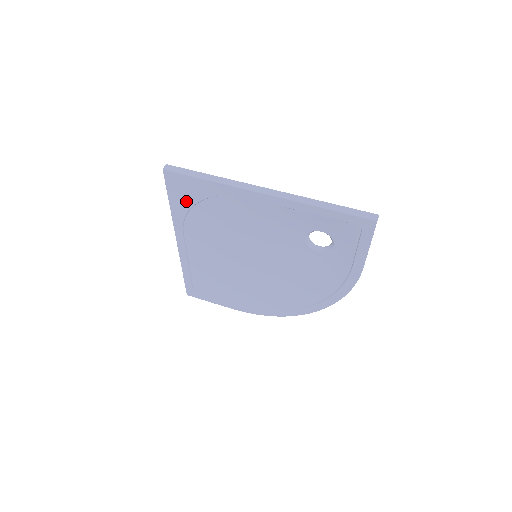
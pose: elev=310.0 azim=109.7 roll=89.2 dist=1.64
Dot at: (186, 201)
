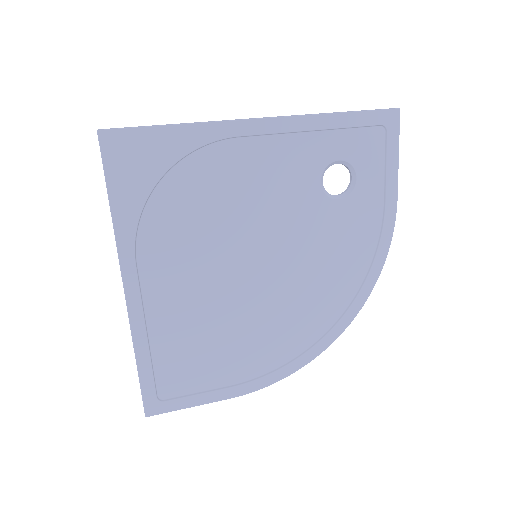
Dot at: (140, 184)
